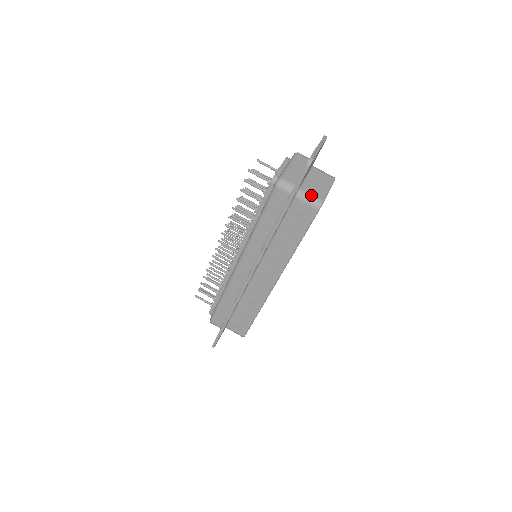
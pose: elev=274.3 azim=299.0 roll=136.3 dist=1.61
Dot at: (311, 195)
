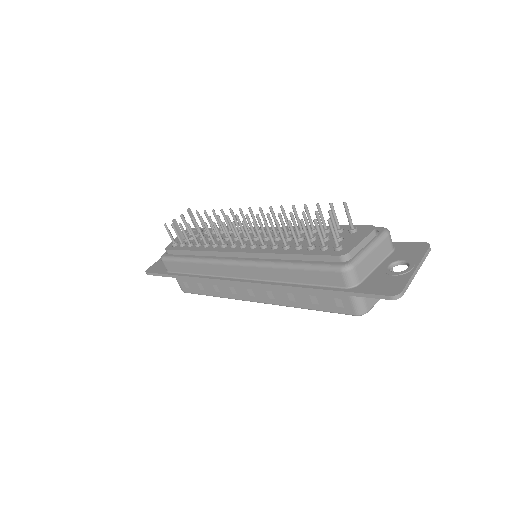
Dot at: (363, 300)
